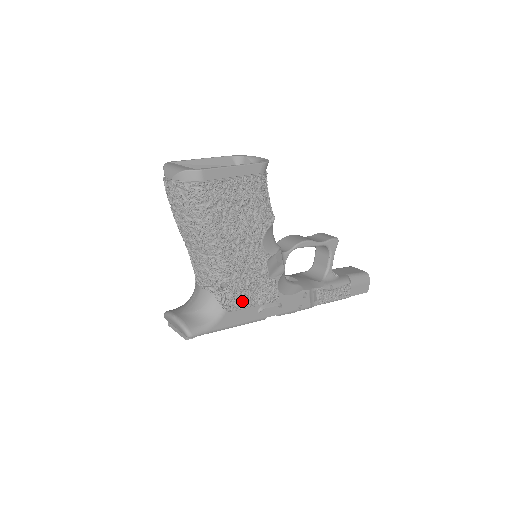
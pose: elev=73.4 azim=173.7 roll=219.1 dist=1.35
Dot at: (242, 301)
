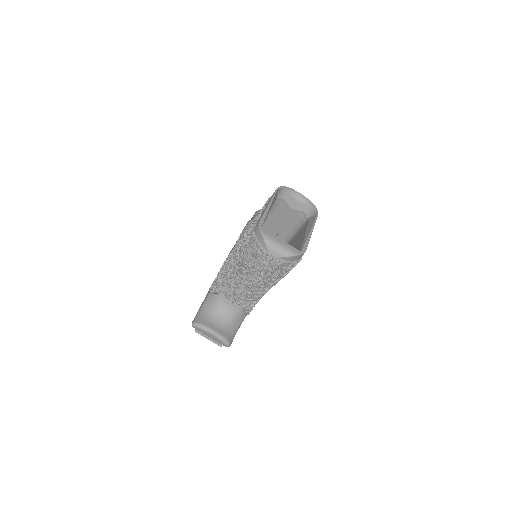
Dot at: occluded
